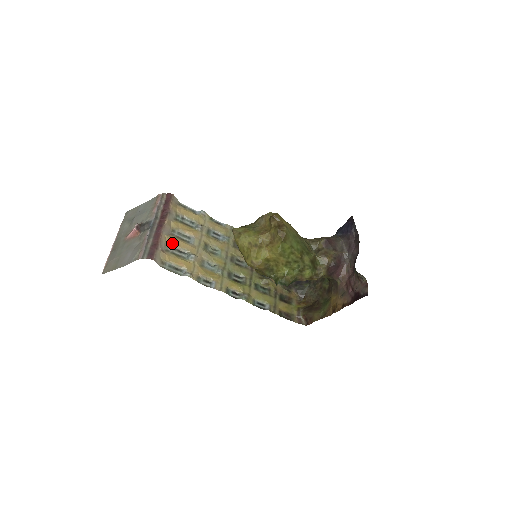
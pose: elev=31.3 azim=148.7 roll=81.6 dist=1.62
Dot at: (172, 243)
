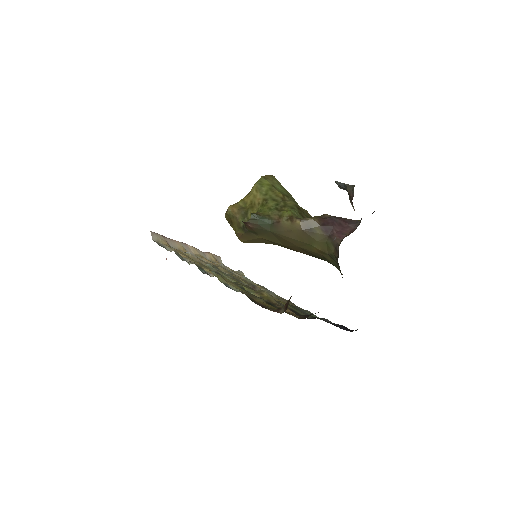
Dot at: (183, 252)
